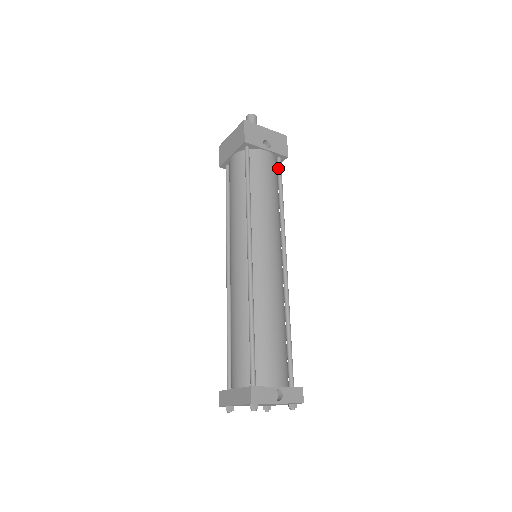
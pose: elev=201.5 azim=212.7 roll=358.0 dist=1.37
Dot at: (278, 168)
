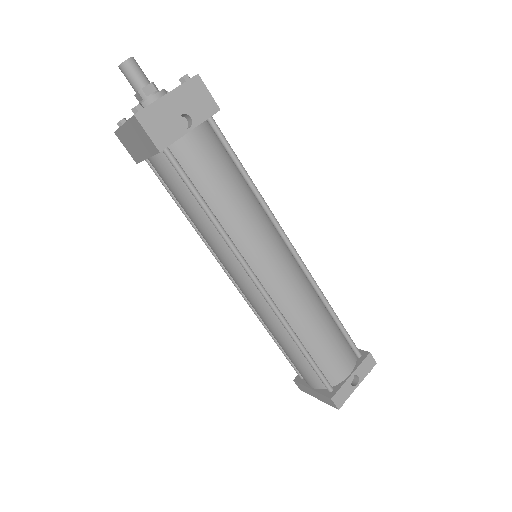
Dot at: (217, 135)
